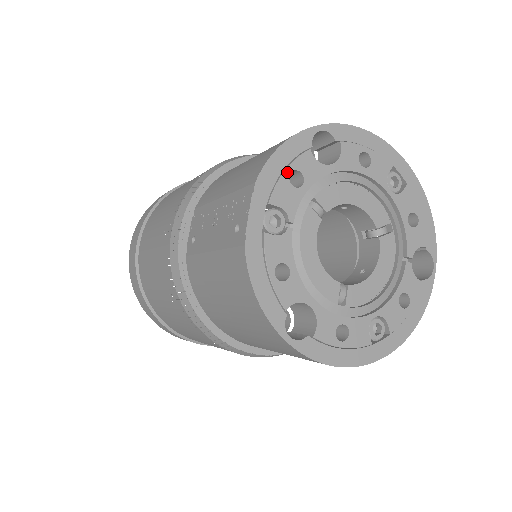
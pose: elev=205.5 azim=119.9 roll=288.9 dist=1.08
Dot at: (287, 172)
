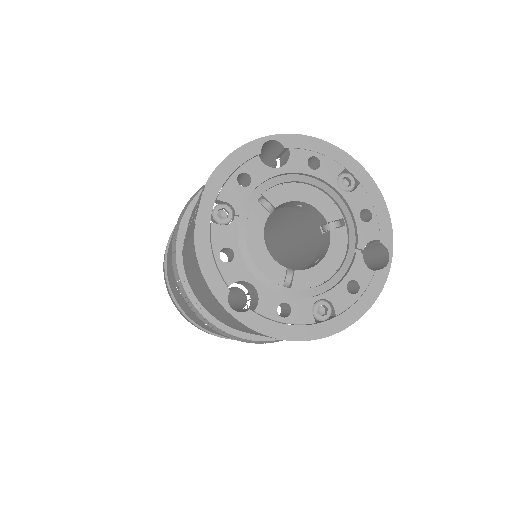
Dot at: (235, 174)
